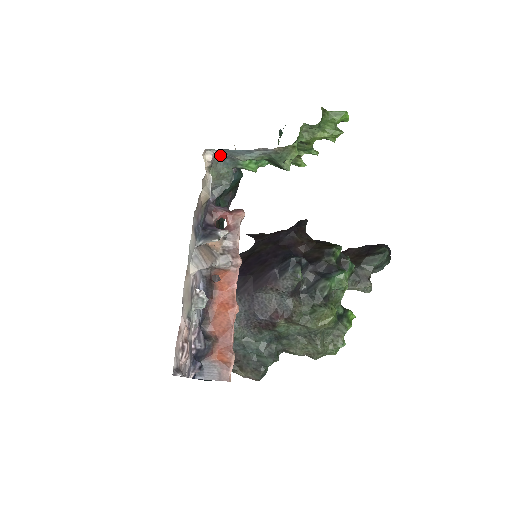
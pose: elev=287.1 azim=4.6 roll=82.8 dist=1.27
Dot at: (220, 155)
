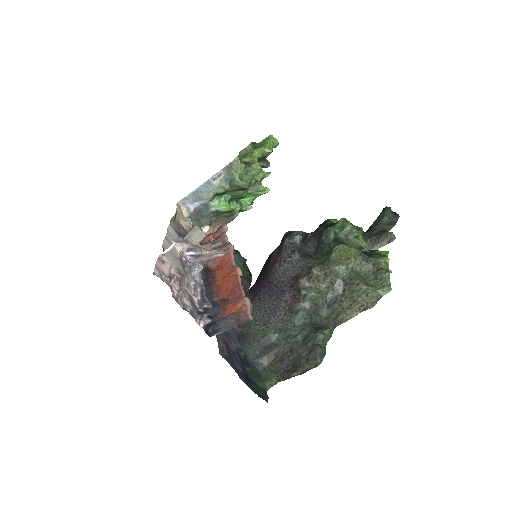
Dot at: (195, 209)
